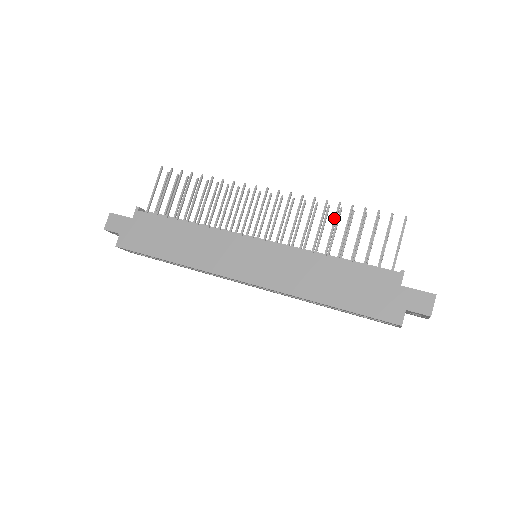
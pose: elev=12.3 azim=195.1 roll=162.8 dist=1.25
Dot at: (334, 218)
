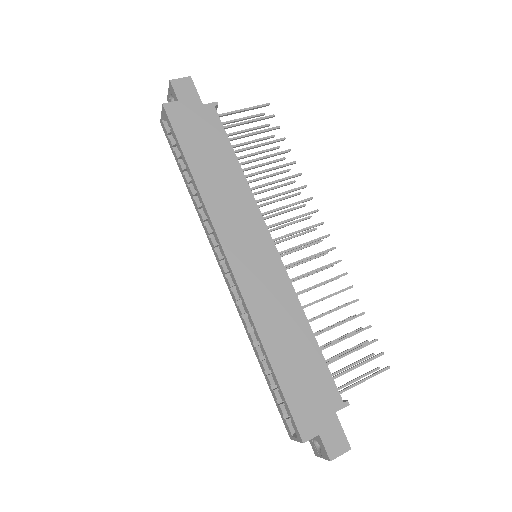
Dot at: occluded
